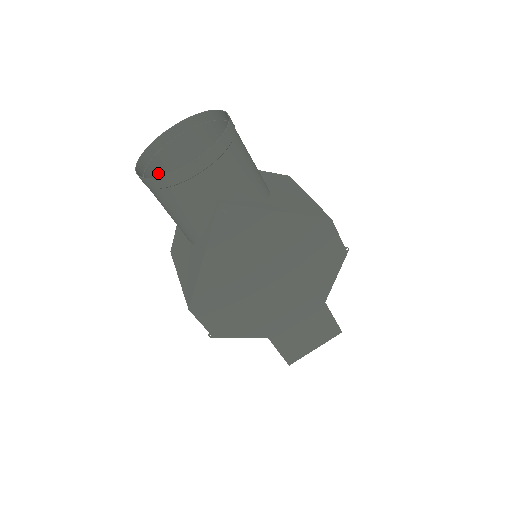
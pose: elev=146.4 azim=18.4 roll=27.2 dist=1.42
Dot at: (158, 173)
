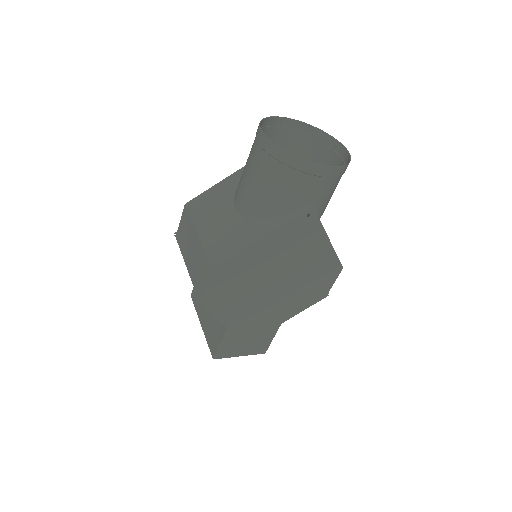
Dot at: occluded
